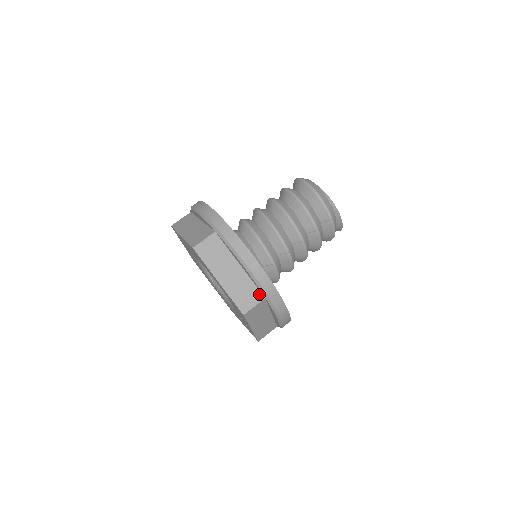
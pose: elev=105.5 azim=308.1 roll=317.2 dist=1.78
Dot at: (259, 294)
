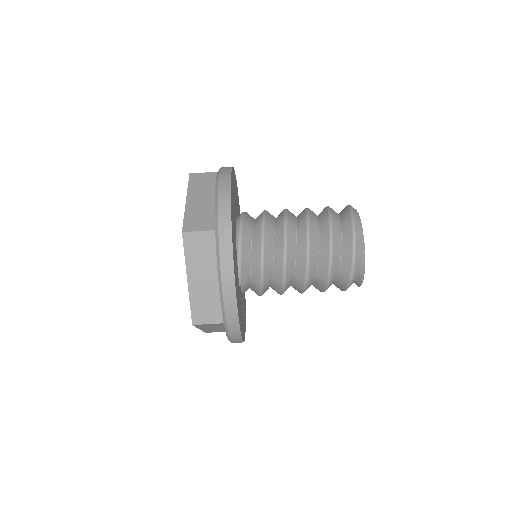
Dot at: (220, 316)
